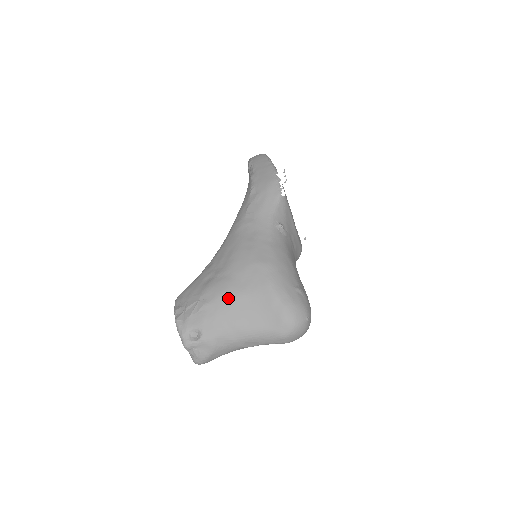
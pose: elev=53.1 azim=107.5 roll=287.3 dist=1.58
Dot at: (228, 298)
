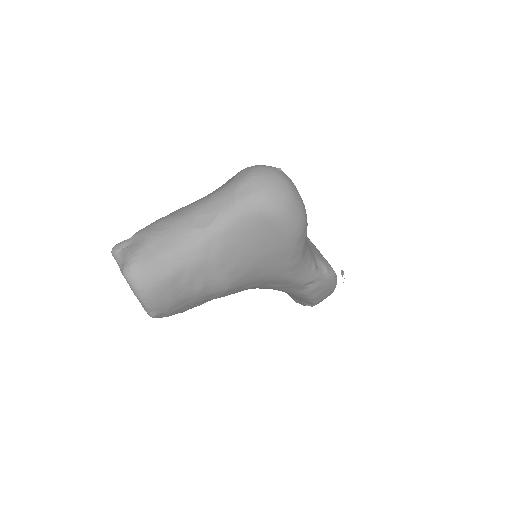
Dot at: occluded
